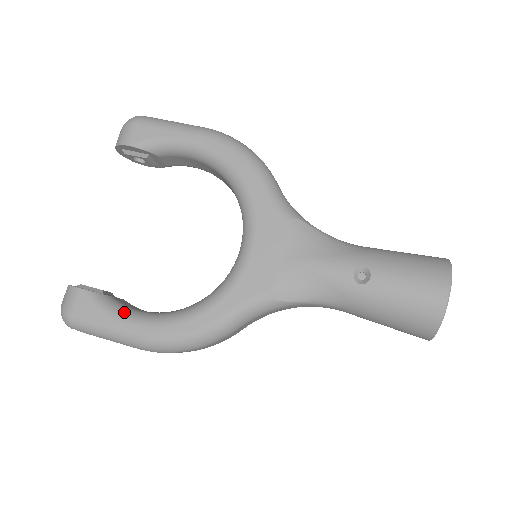
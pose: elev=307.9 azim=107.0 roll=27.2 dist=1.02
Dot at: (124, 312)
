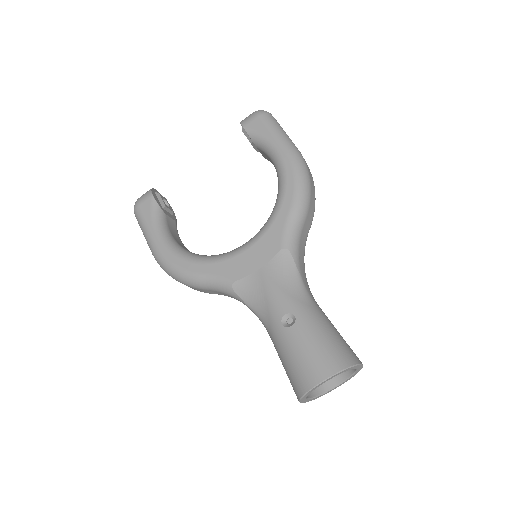
Dot at: (160, 227)
